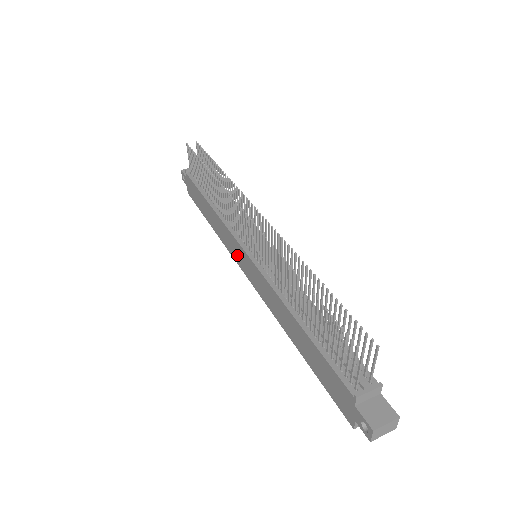
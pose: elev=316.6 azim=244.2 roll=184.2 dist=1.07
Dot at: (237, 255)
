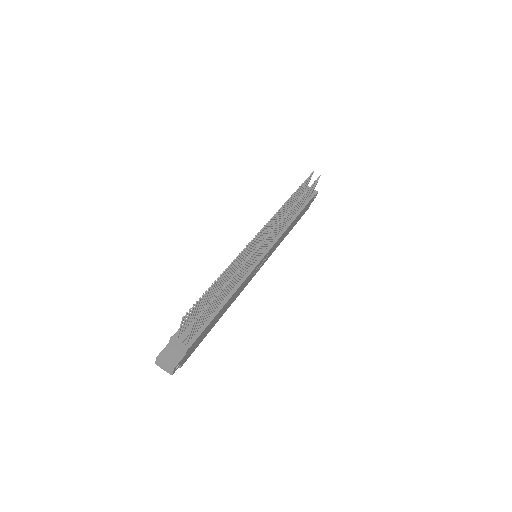
Dot at: occluded
